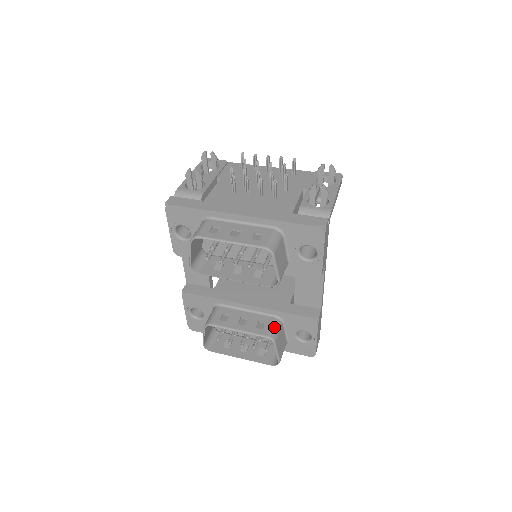
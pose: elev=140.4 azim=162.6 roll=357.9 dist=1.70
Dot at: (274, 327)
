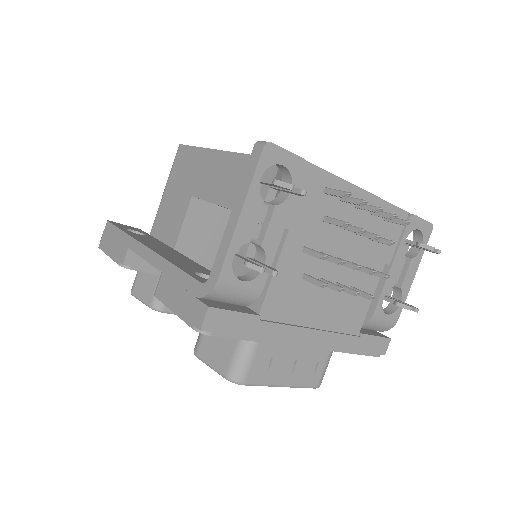
Dot at: occluded
